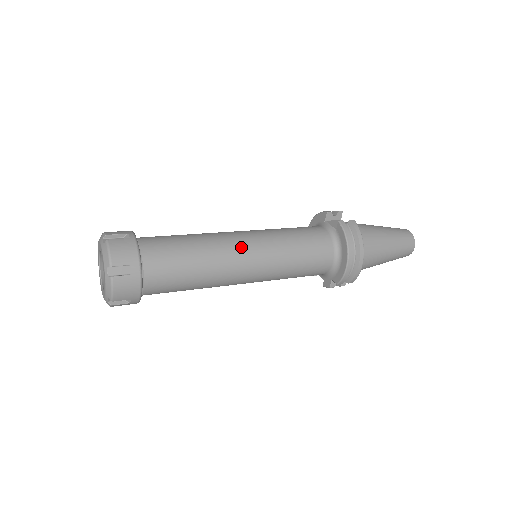
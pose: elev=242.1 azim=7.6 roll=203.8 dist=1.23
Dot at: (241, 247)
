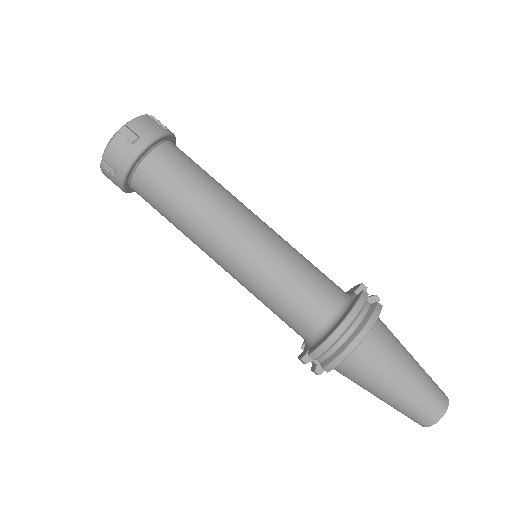
Dot at: (244, 219)
